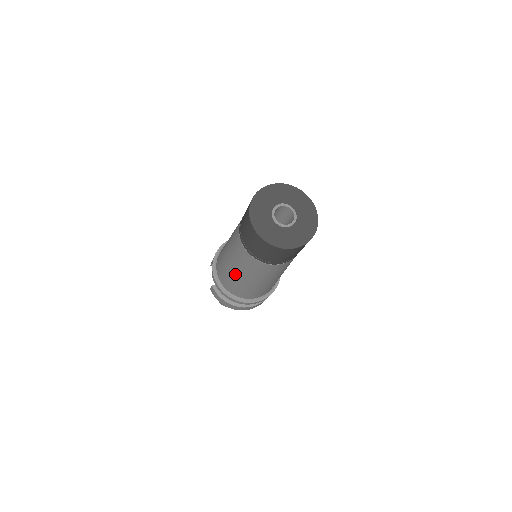
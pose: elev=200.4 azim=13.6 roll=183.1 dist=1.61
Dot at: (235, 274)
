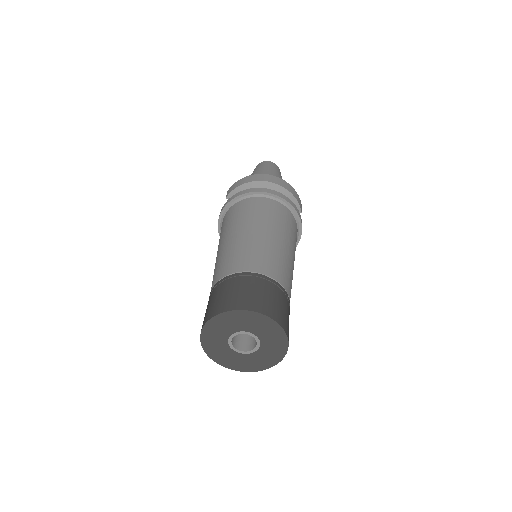
Dot at: occluded
